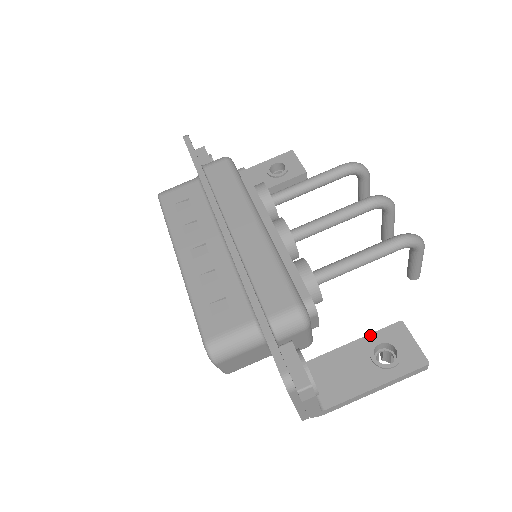
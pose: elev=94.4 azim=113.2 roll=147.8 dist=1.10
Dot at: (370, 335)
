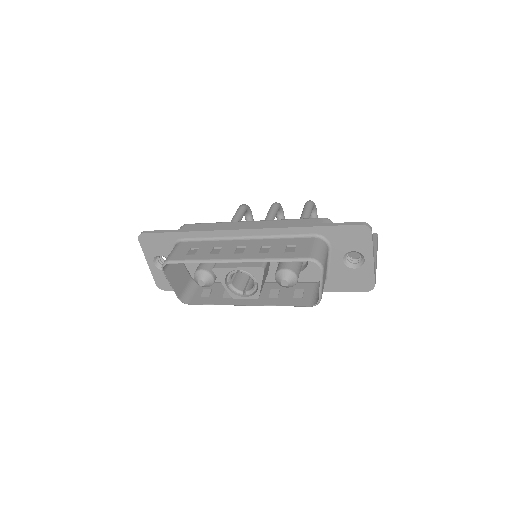
Dot at: occluded
